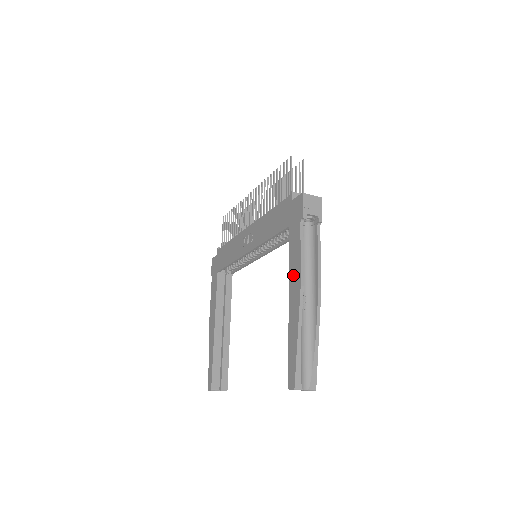
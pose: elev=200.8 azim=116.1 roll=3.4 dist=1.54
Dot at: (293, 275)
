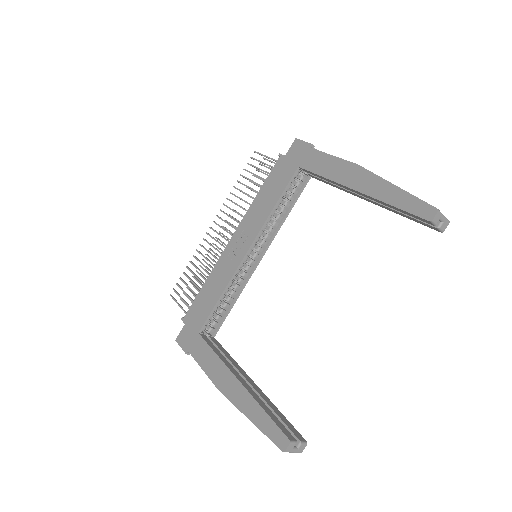
Dot at: (339, 173)
